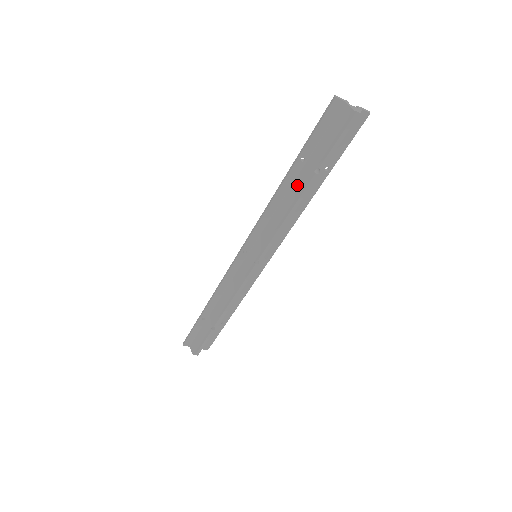
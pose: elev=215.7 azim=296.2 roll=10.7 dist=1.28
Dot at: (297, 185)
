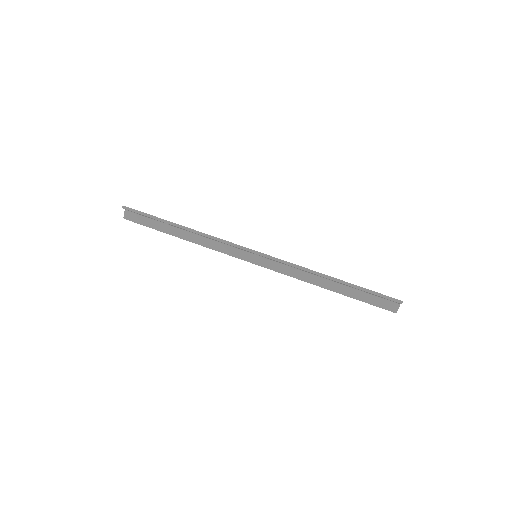
Dot at: (331, 285)
